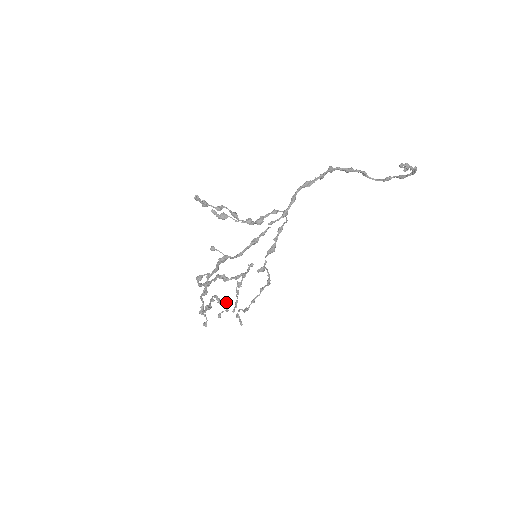
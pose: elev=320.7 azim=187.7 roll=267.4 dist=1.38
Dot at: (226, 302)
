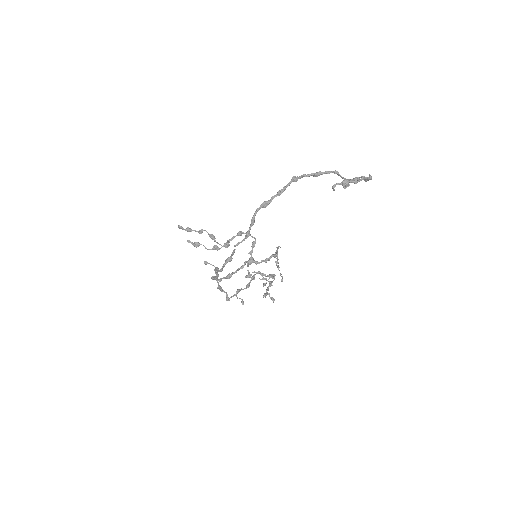
Dot at: (266, 278)
